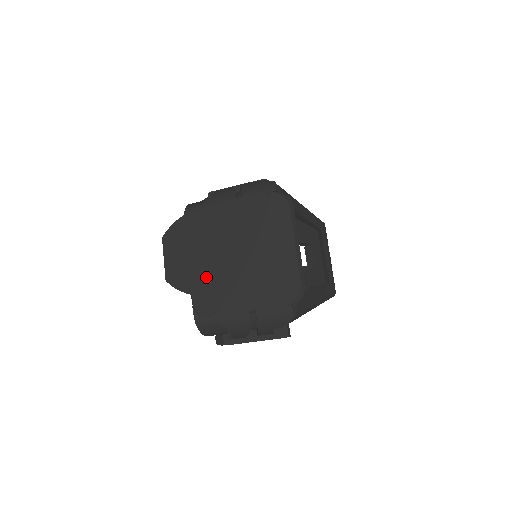
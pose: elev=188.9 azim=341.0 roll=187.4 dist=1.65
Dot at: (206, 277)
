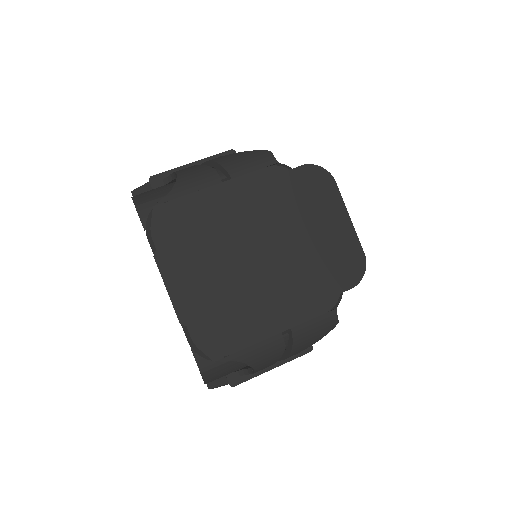
Dot at: (248, 301)
